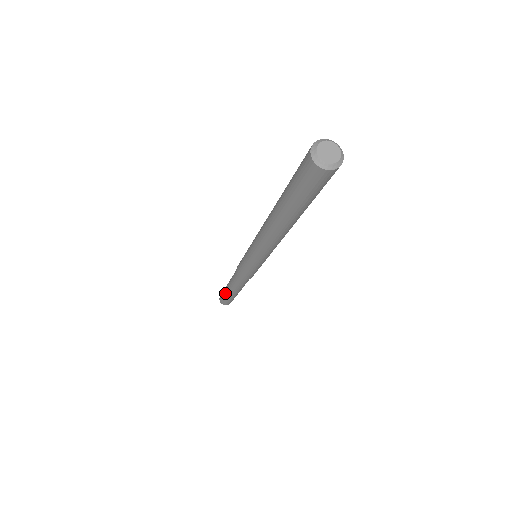
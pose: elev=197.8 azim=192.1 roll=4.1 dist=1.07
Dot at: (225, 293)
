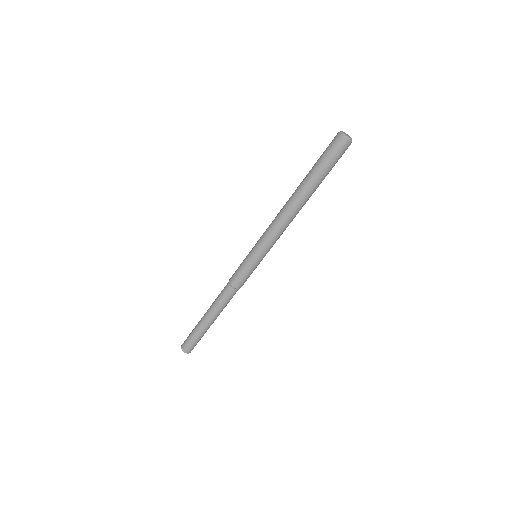
Dot at: (200, 330)
